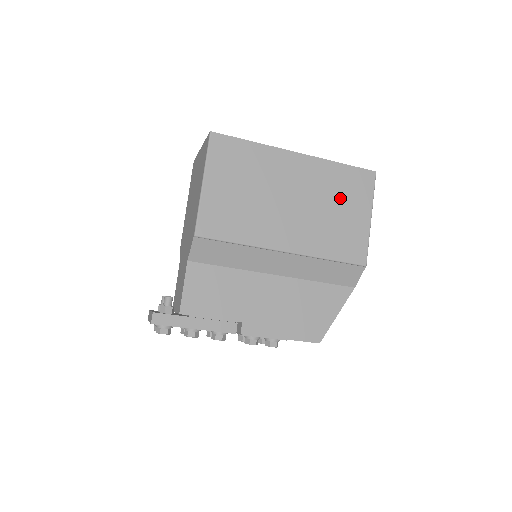
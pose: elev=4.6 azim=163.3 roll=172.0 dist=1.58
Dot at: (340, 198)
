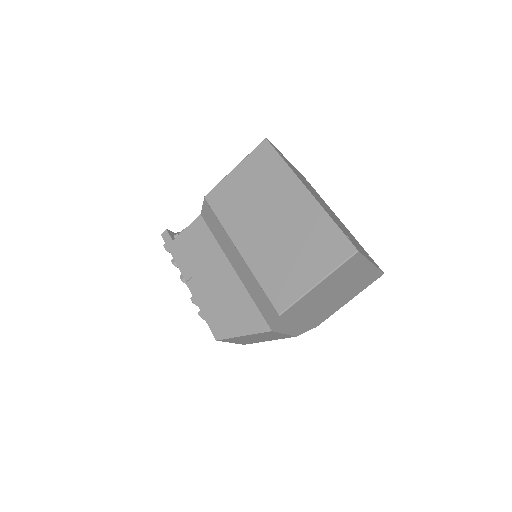
Dot at: (307, 247)
